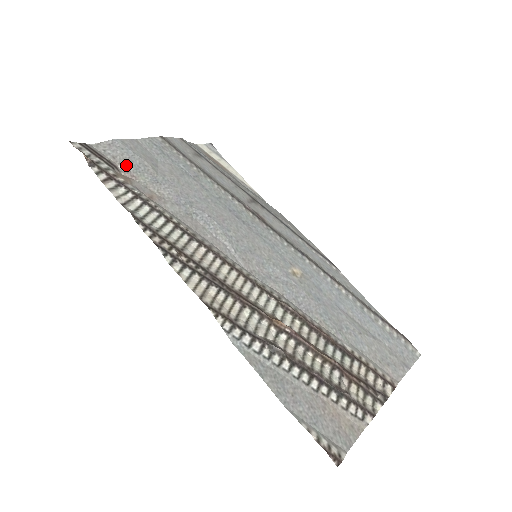
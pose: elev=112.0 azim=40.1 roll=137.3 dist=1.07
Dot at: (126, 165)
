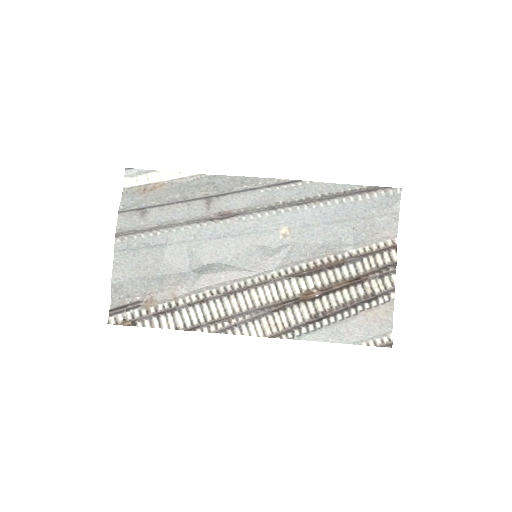
Dot at: (138, 292)
